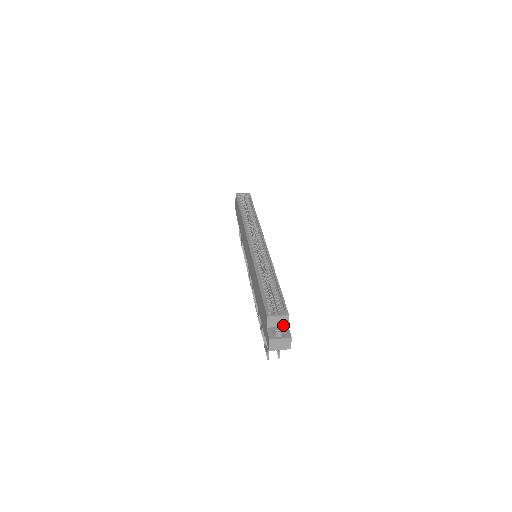
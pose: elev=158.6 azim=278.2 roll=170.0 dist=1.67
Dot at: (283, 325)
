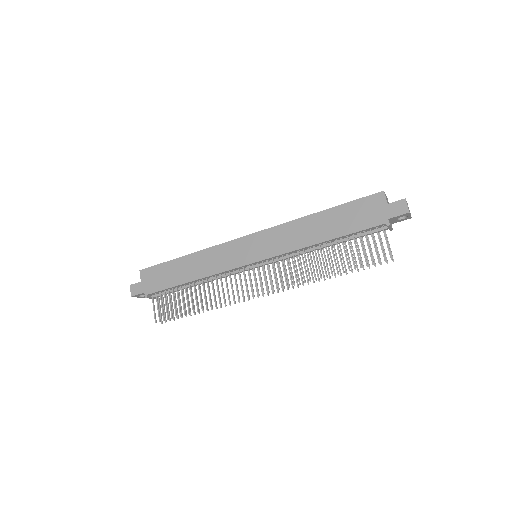
Dot at: occluded
